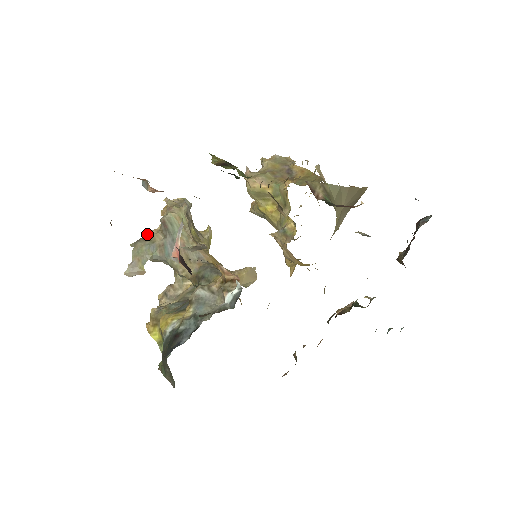
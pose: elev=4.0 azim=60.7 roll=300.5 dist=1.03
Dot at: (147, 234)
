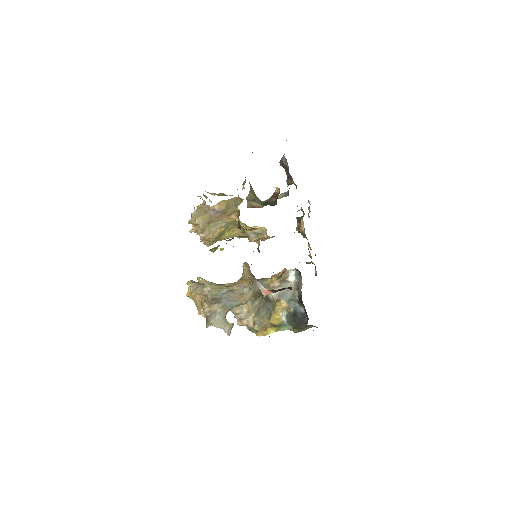
Dot at: (206, 314)
